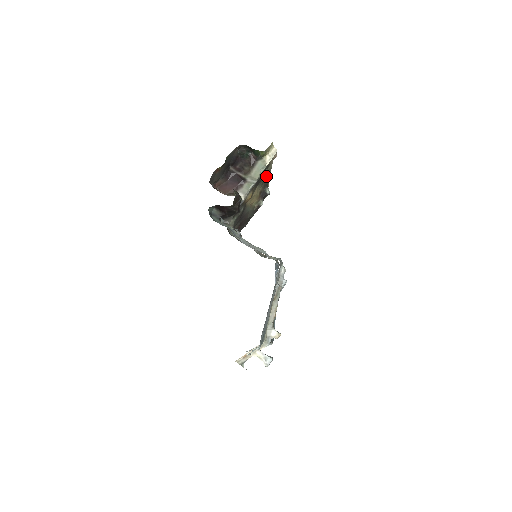
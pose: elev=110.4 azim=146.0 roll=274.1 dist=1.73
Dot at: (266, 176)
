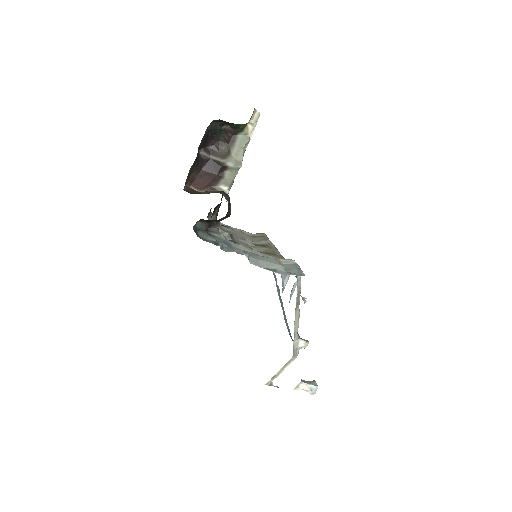
Dot at: occluded
